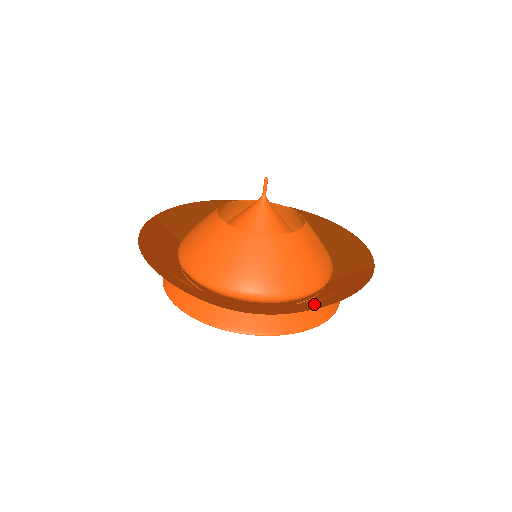
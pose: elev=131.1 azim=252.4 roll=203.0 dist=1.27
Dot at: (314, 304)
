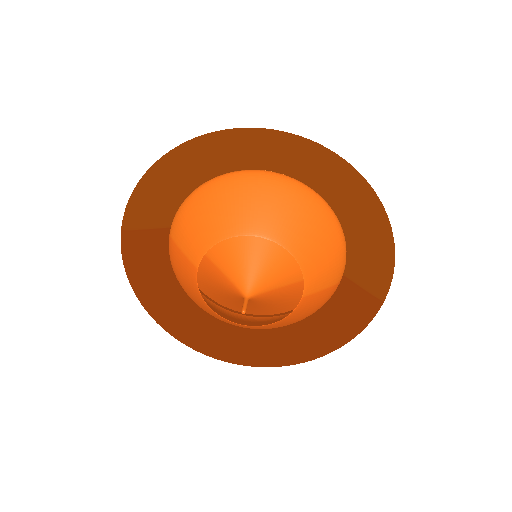
Dot at: occluded
